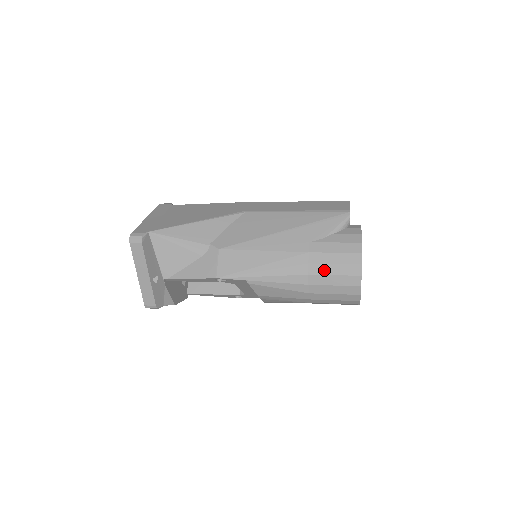
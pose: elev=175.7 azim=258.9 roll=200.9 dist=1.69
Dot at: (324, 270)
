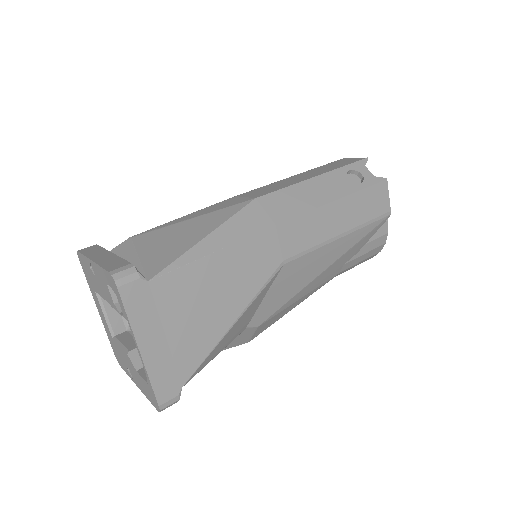
Dot at: occluded
